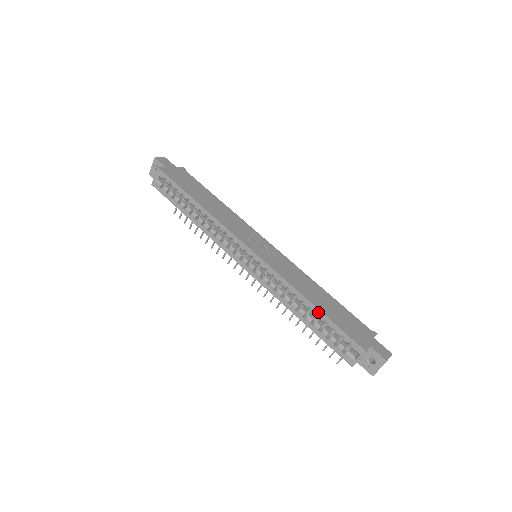
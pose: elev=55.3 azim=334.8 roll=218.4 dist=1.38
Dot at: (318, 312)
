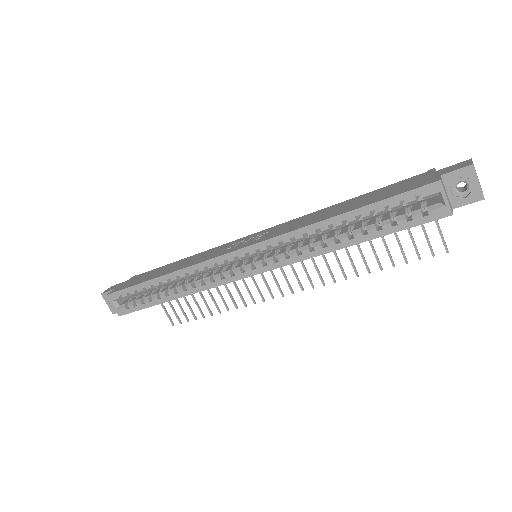
Dot at: (354, 214)
